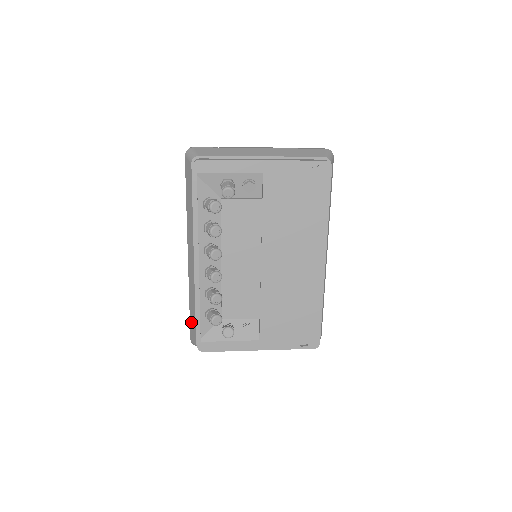
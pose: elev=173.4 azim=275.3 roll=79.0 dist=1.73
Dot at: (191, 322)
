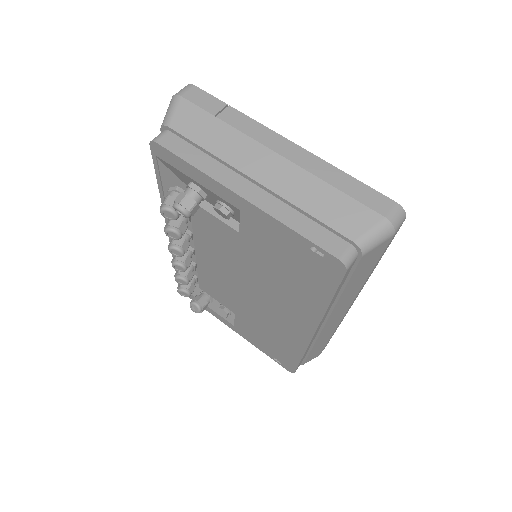
Dot at: occluded
